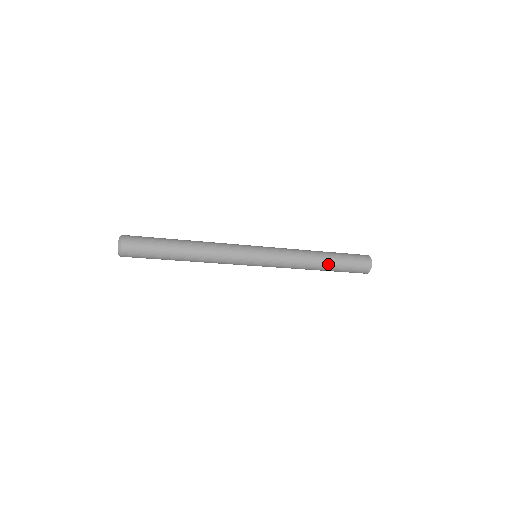
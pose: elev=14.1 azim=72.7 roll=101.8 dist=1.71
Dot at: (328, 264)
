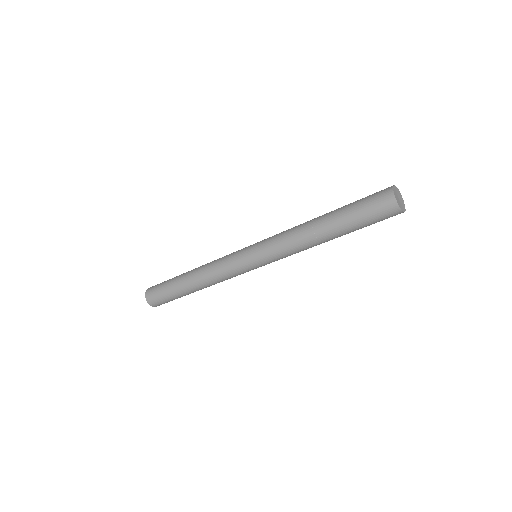
Dot at: (333, 232)
